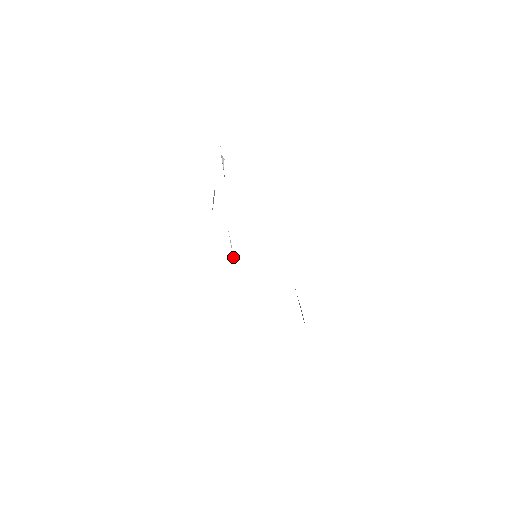
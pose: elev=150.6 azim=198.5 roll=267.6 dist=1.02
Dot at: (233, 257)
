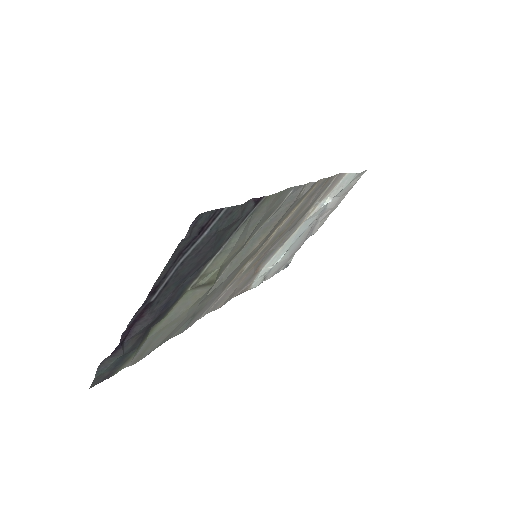
Dot at: (271, 266)
